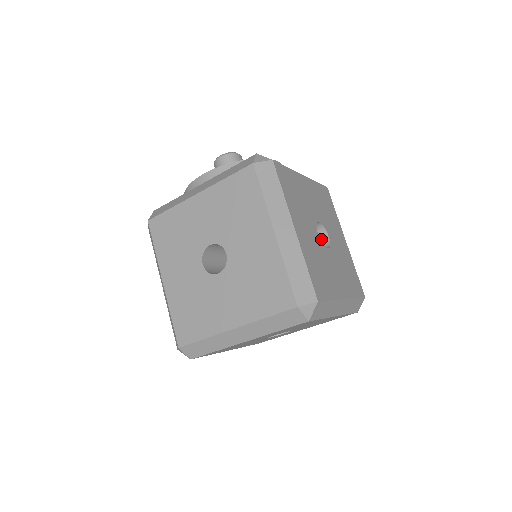
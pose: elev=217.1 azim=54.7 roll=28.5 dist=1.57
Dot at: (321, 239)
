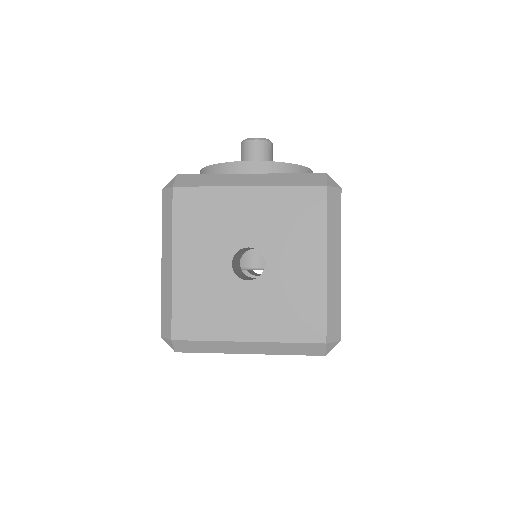
Dot at: occluded
